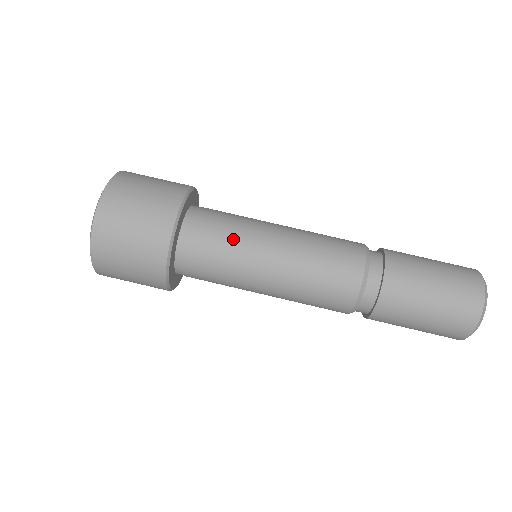
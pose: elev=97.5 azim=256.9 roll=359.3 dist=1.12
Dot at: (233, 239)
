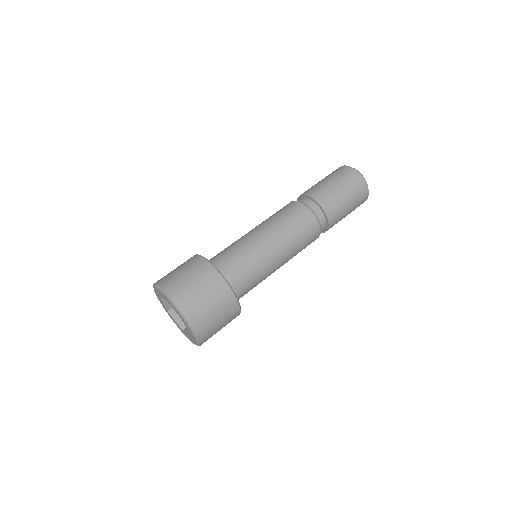
Dot at: (237, 246)
